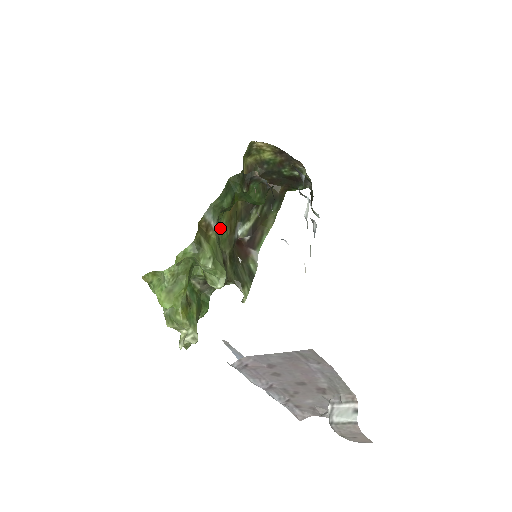
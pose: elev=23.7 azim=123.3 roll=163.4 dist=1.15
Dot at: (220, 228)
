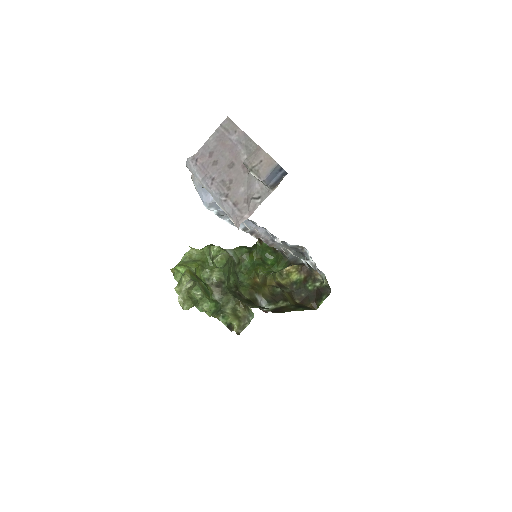
Dot at: (243, 283)
